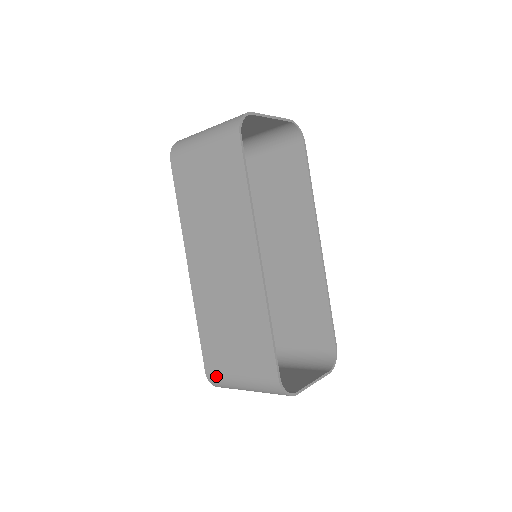
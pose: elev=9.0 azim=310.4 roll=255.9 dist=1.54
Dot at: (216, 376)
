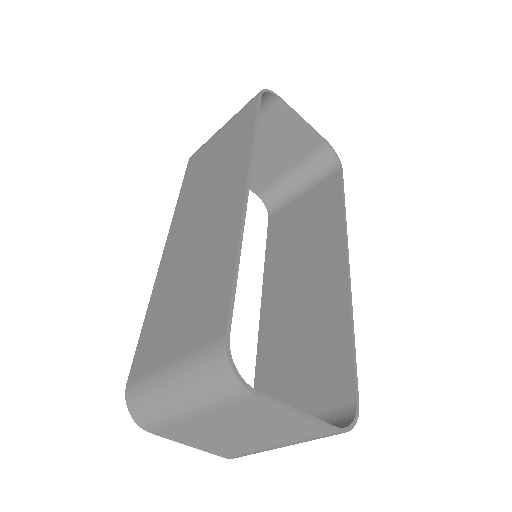
Dot at: (138, 383)
